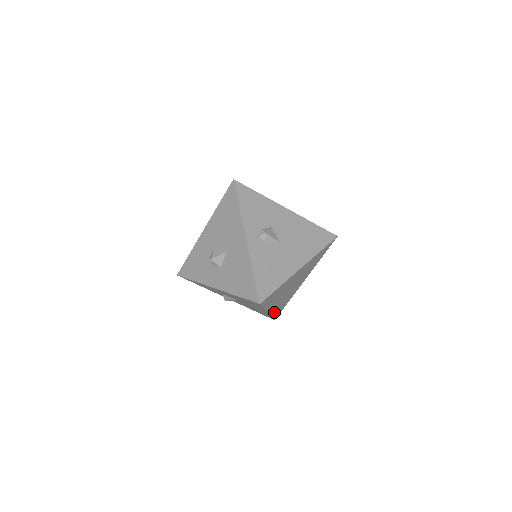
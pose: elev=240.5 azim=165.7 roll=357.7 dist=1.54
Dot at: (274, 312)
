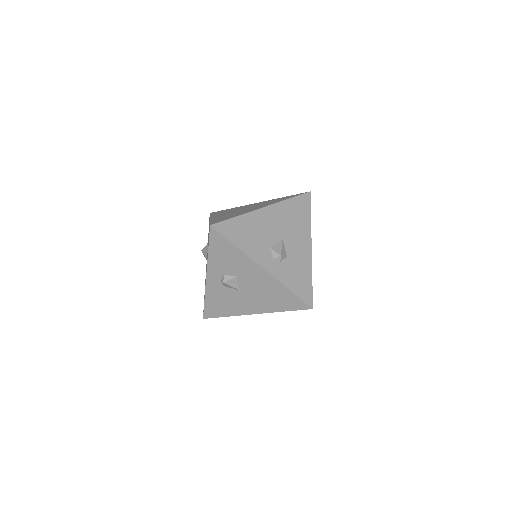
Dot at: occluded
